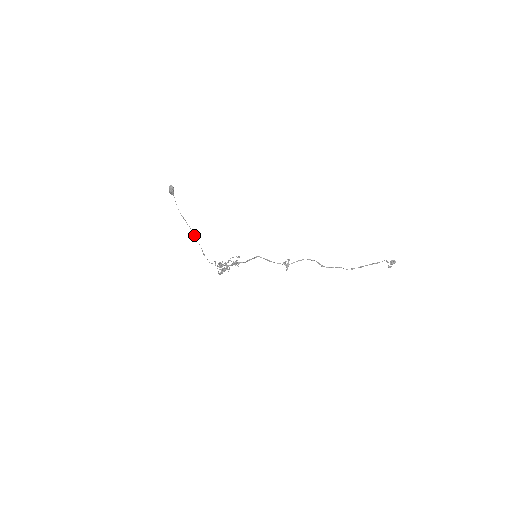
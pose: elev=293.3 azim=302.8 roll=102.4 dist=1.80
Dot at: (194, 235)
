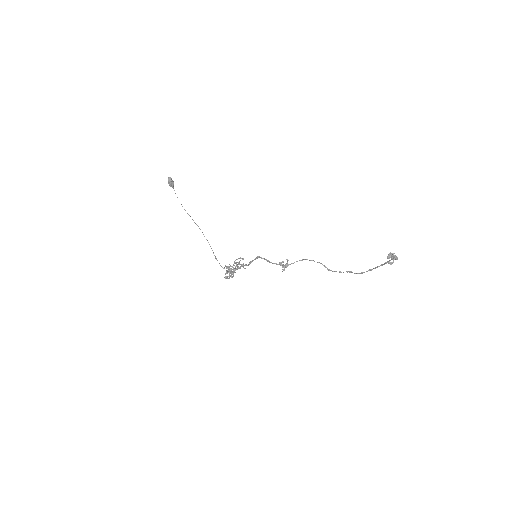
Dot at: occluded
